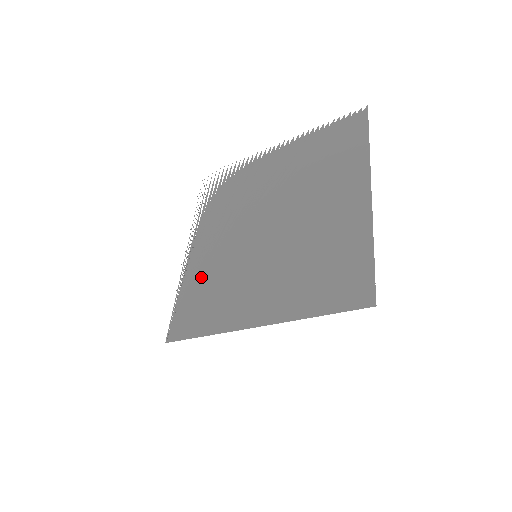
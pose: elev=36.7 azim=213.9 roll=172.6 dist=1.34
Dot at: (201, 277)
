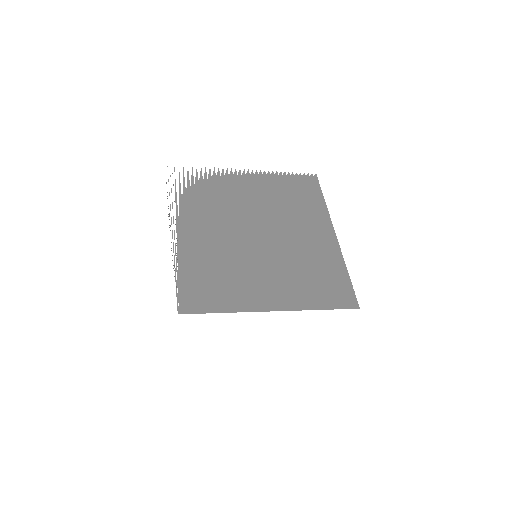
Dot at: (202, 261)
